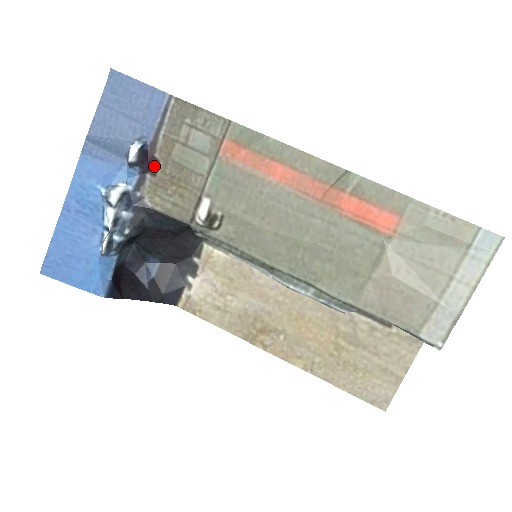
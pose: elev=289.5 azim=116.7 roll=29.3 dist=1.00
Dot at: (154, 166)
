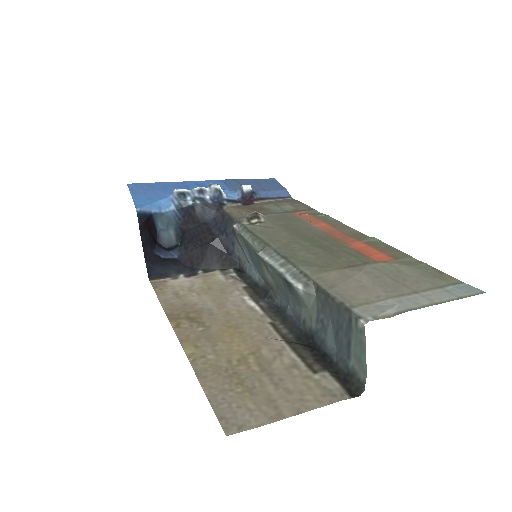
Dot at: (248, 204)
